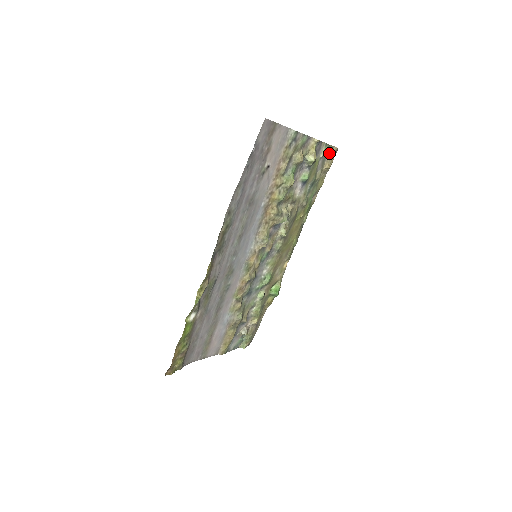
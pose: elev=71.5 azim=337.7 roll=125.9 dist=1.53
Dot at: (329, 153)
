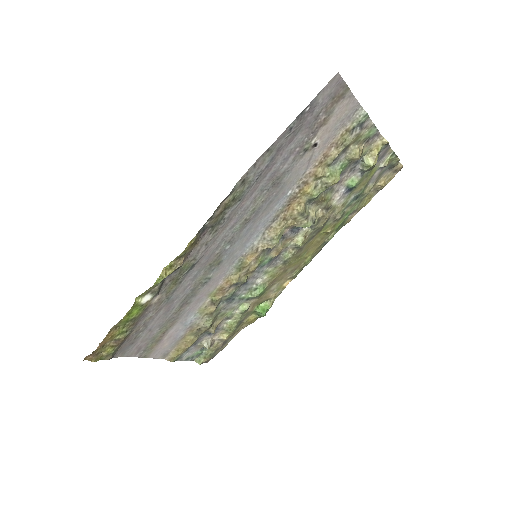
Dot at: (391, 168)
